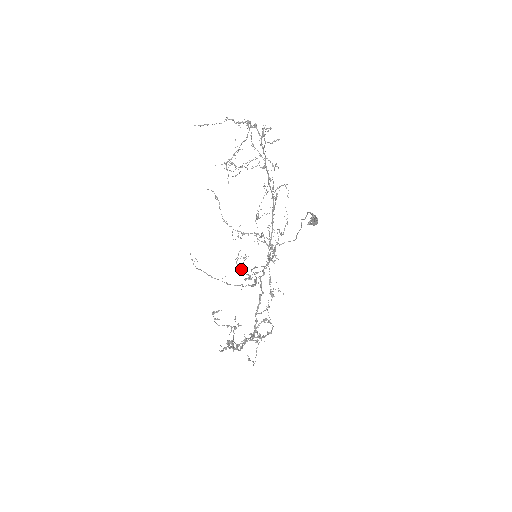
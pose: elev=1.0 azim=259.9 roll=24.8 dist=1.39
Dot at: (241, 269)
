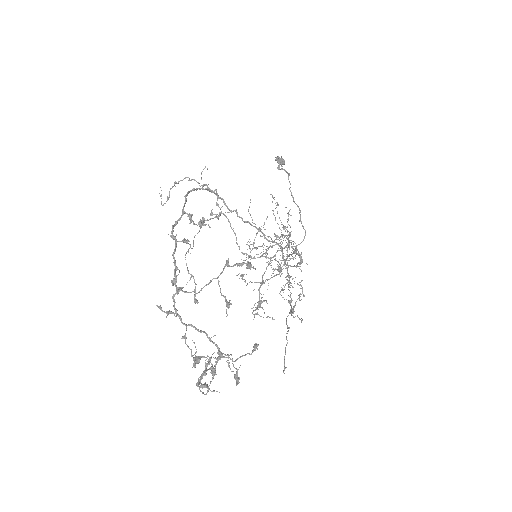
Dot at: (256, 314)
